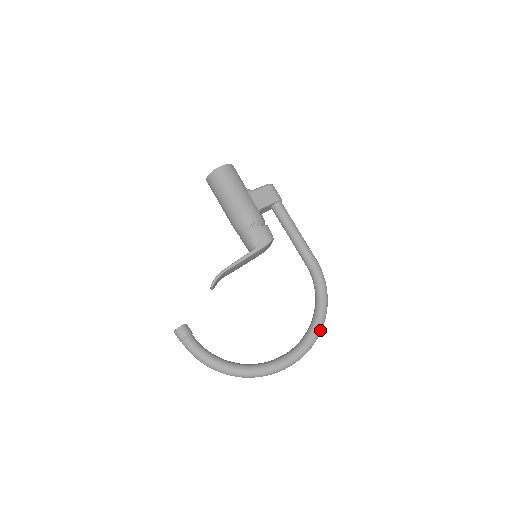
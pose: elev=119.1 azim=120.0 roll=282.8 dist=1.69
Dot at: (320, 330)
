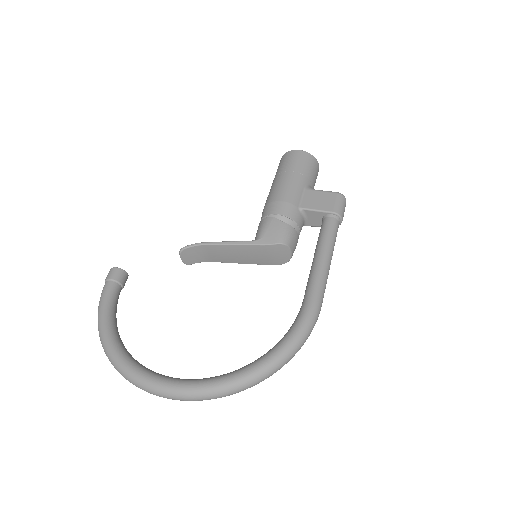
Dot at: (240, 384)
